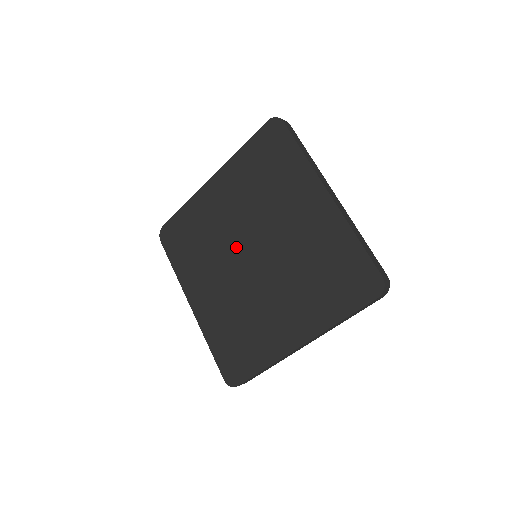
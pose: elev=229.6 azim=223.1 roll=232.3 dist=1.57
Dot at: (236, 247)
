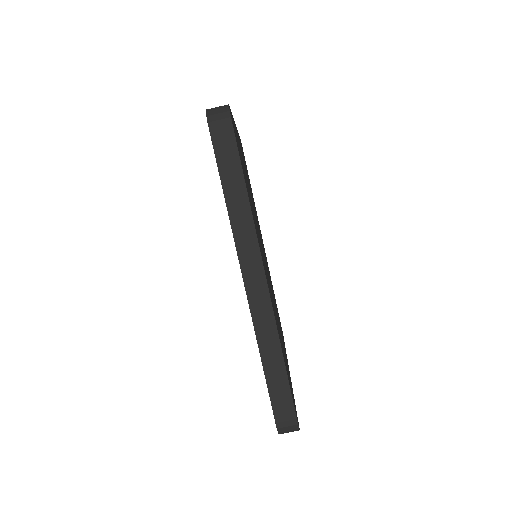
Dot at: occluded
